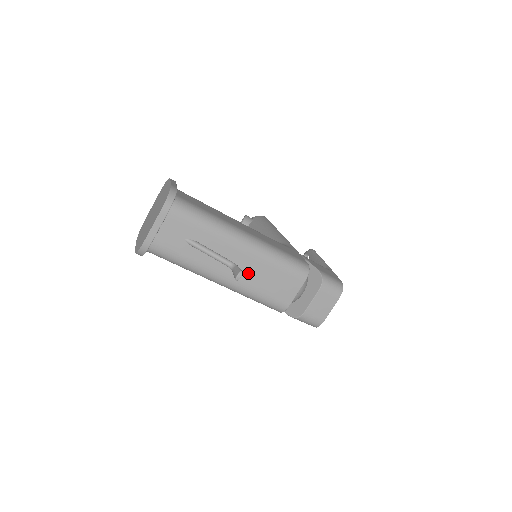
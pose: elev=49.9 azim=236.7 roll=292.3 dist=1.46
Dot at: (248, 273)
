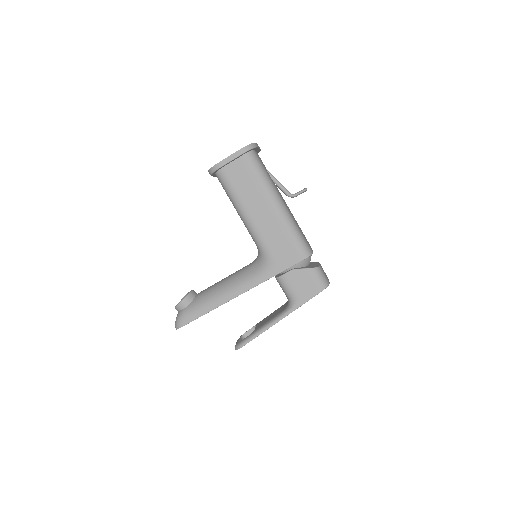
Dot at: occluded
